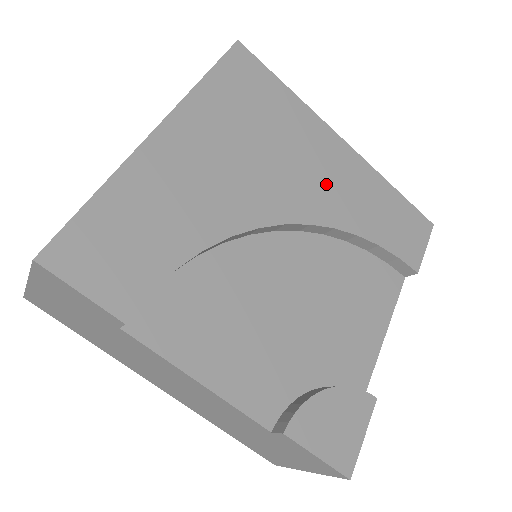
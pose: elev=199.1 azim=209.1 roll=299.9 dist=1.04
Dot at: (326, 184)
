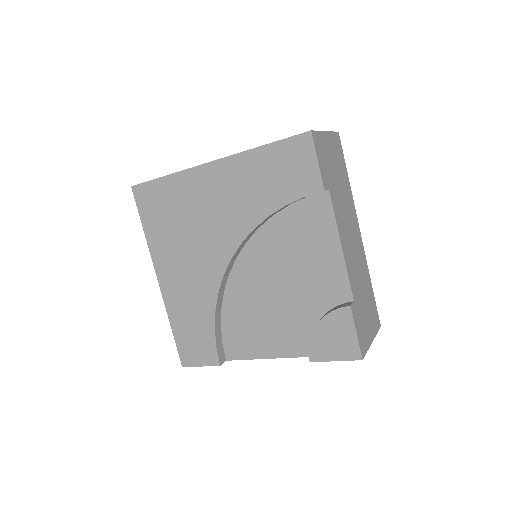
Dot at: (227, 208)
